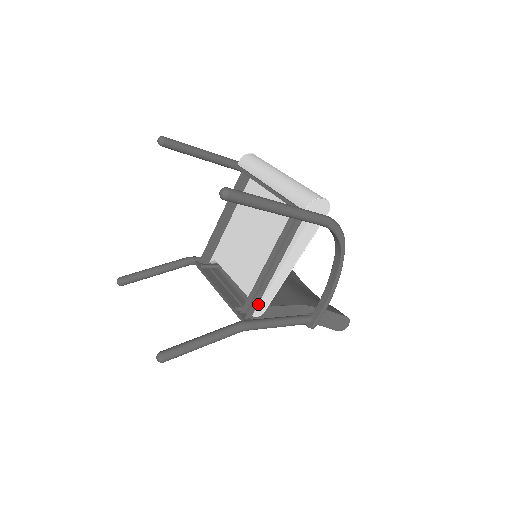
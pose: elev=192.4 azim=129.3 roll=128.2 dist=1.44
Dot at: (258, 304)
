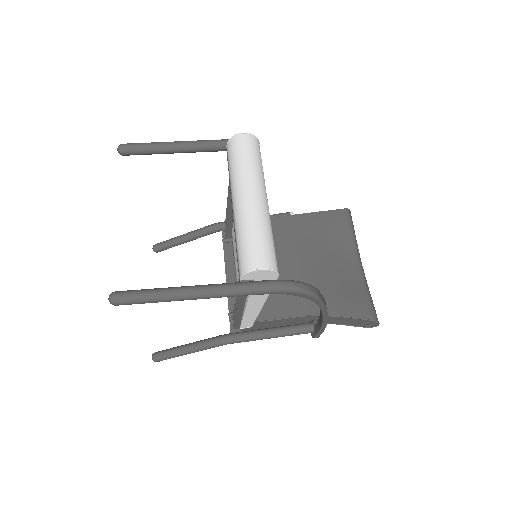
Dot at: (241, 322)
